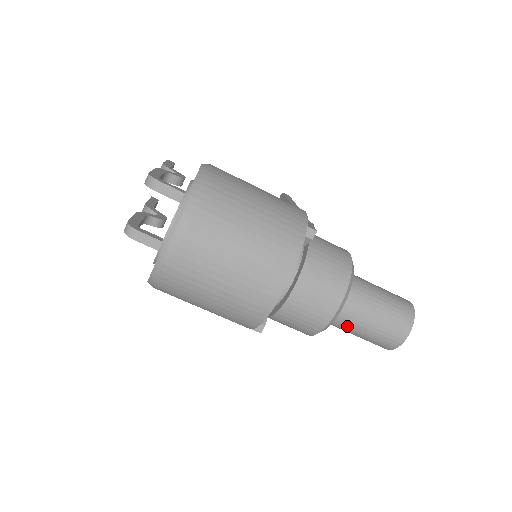
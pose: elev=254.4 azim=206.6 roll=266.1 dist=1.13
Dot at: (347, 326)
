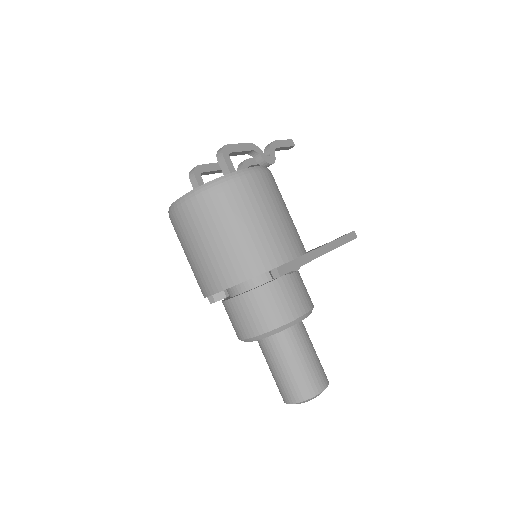
Dot at: (264, 355)
